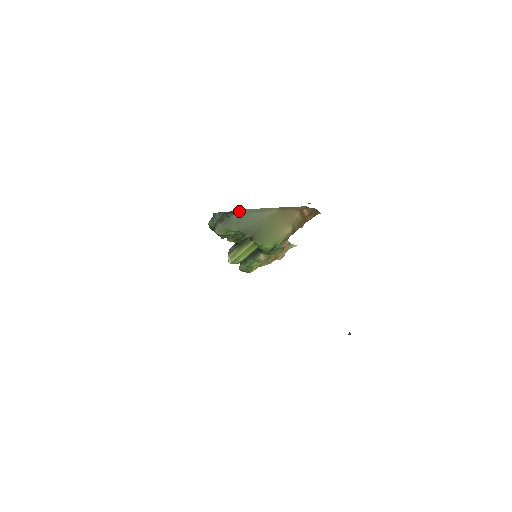
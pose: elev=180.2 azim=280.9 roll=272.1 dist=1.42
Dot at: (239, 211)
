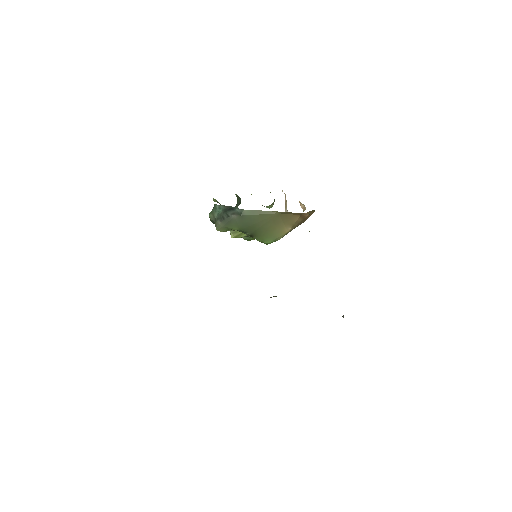
Dot at: (239, 210)
